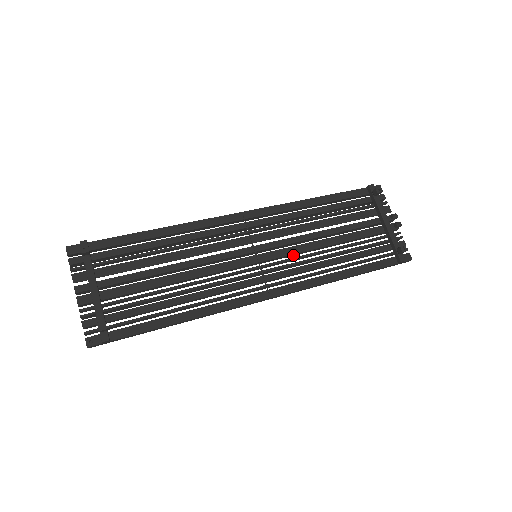
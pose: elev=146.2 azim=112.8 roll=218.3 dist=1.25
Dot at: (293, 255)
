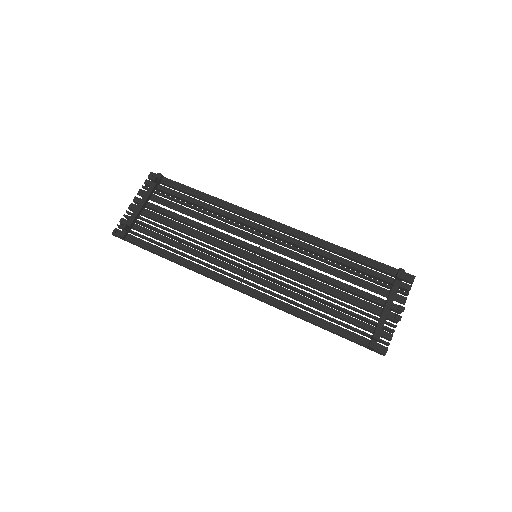
Dot at: (285, 275)
